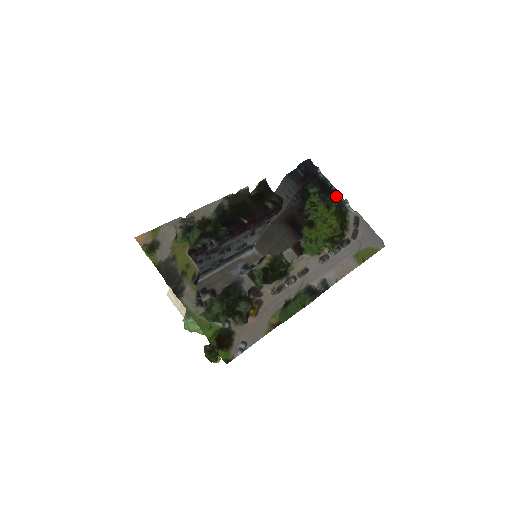
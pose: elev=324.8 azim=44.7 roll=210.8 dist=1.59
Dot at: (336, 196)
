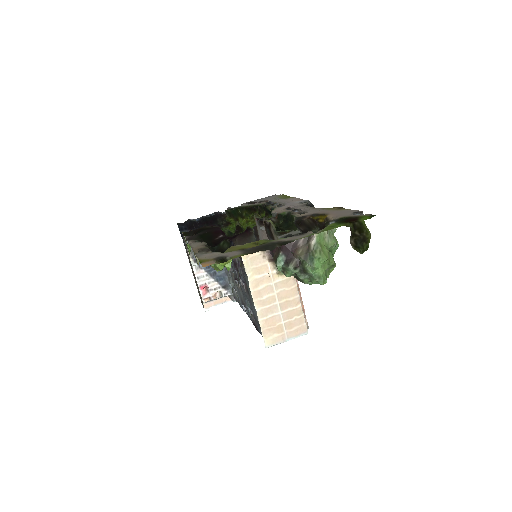
Dot at: (221, 214)
